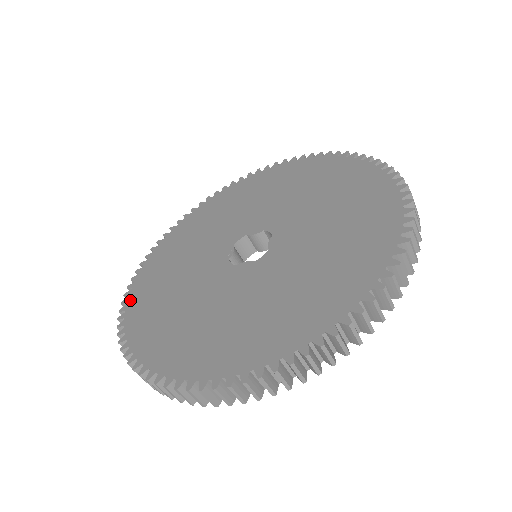
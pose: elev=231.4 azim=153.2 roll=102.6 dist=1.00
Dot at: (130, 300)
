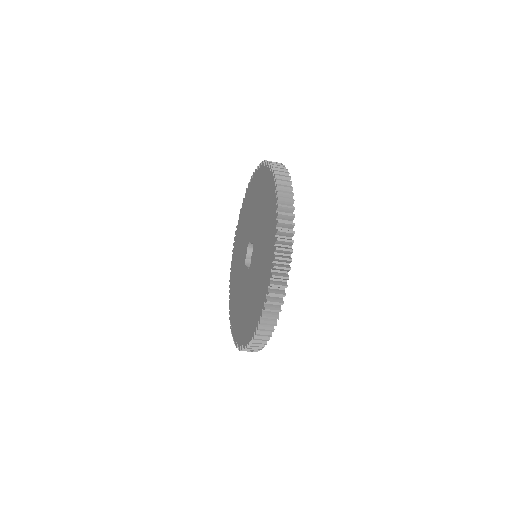
Dot at: (232, 263)
